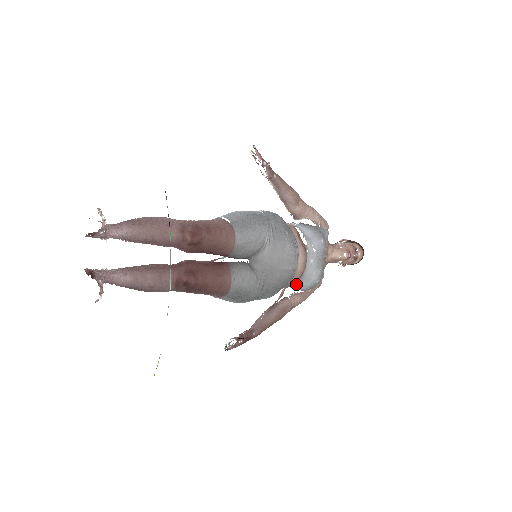
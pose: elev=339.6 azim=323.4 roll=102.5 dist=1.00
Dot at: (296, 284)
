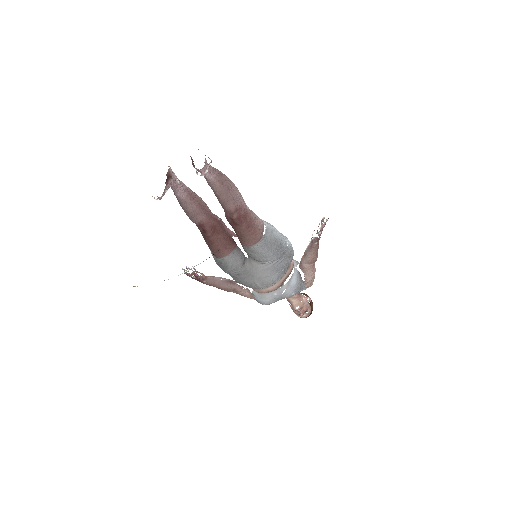
Dot at: occluded
